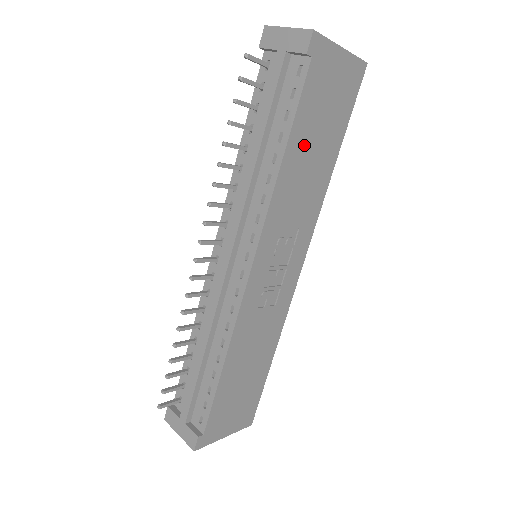
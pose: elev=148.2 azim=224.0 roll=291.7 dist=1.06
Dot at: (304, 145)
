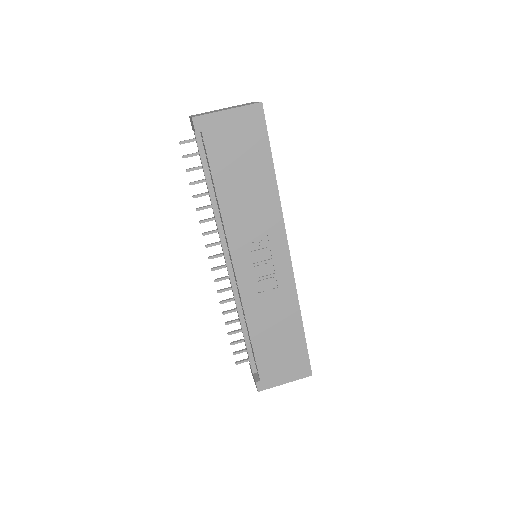
Dot at: (232, 181)
